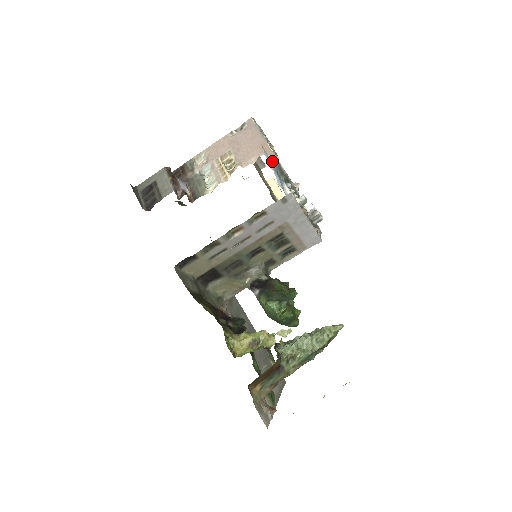
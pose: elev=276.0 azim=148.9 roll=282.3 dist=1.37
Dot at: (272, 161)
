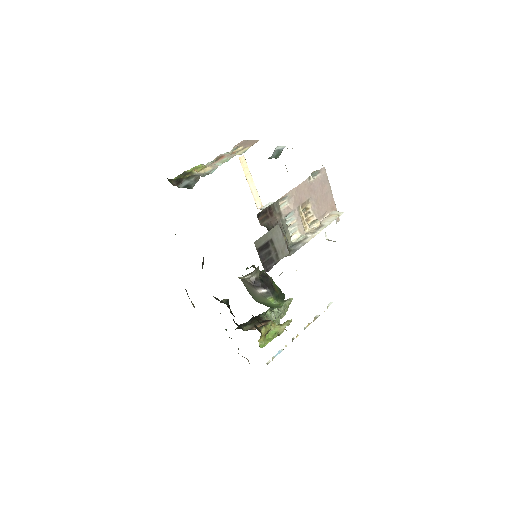
Dot at: (337, 221)
